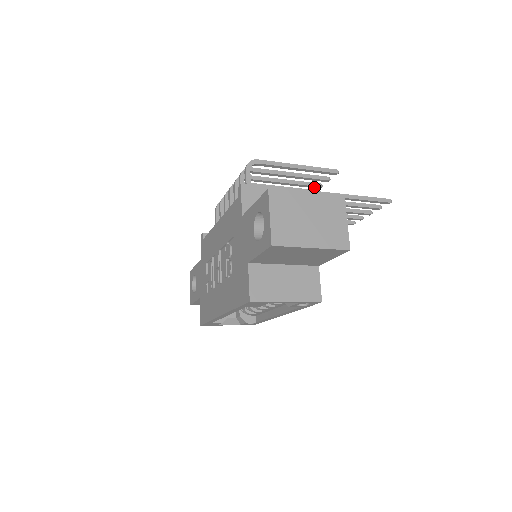
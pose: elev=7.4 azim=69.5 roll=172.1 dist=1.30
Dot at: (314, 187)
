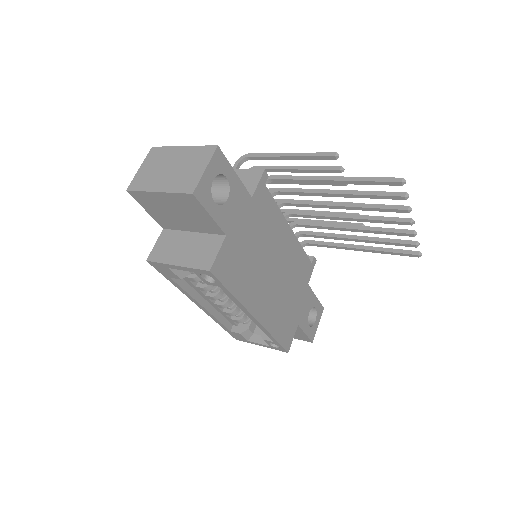
Dot at: (338, 184)
